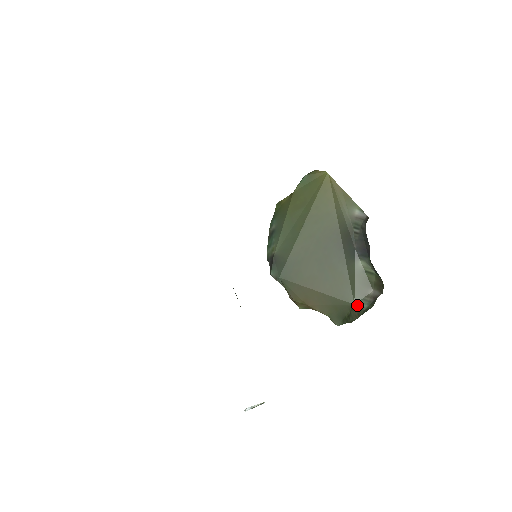
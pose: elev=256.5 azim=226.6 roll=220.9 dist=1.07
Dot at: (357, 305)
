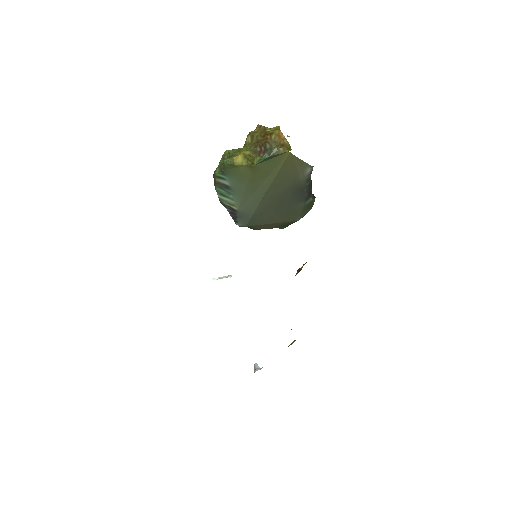
Dot at: occluded
